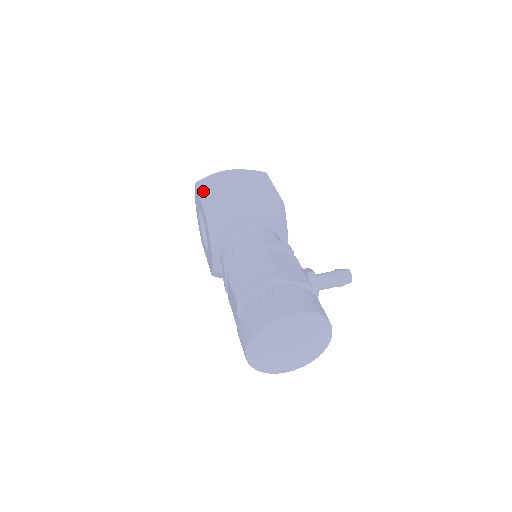
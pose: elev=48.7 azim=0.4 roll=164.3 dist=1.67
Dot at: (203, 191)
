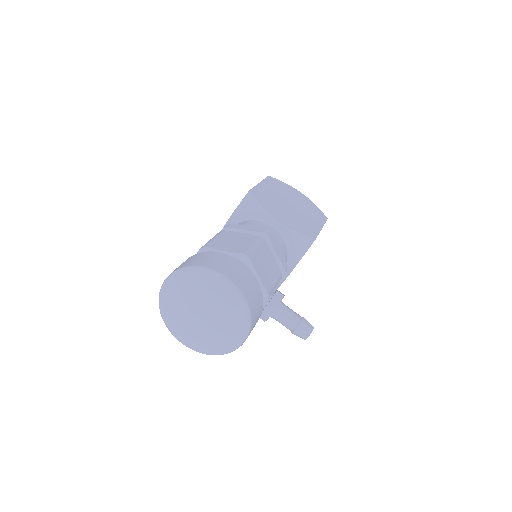
Dot at: (268, 182)
